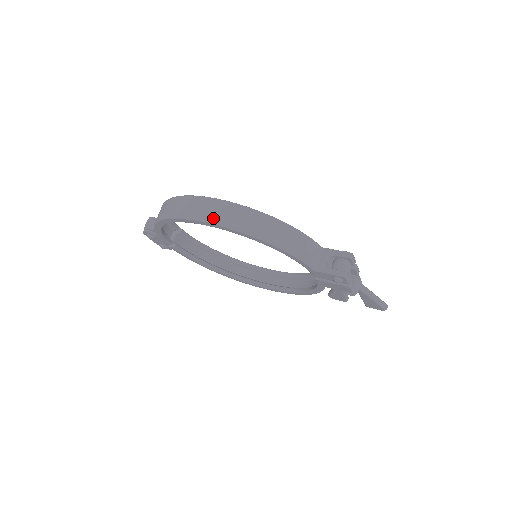
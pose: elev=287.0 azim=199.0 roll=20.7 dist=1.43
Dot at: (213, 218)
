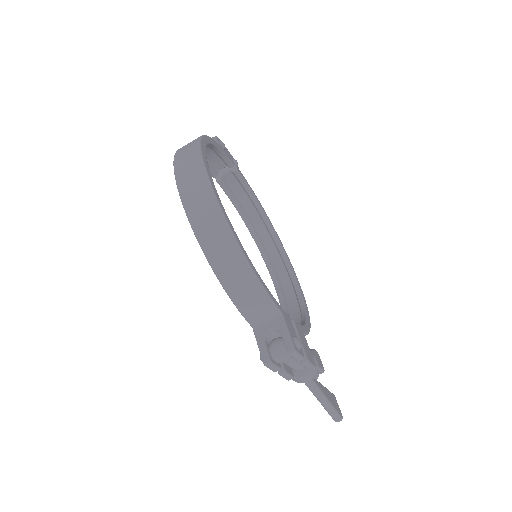
Dot at: (185, 193)
